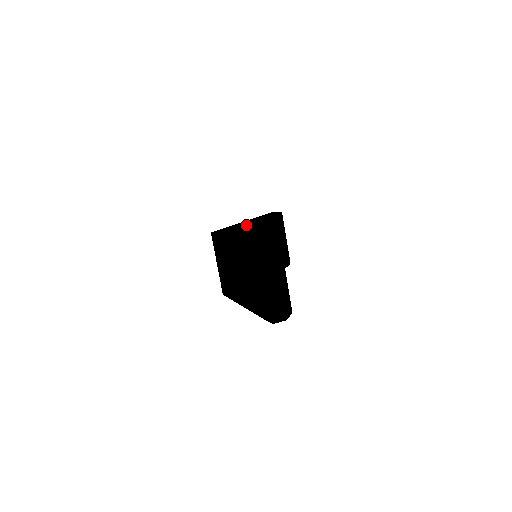
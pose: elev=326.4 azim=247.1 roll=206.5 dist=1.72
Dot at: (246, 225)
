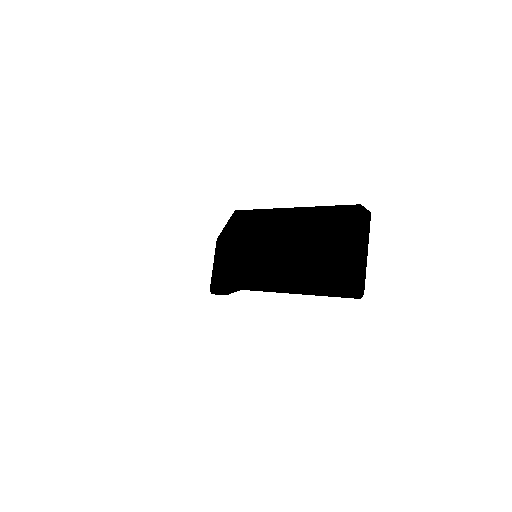
Dot at: occluded
